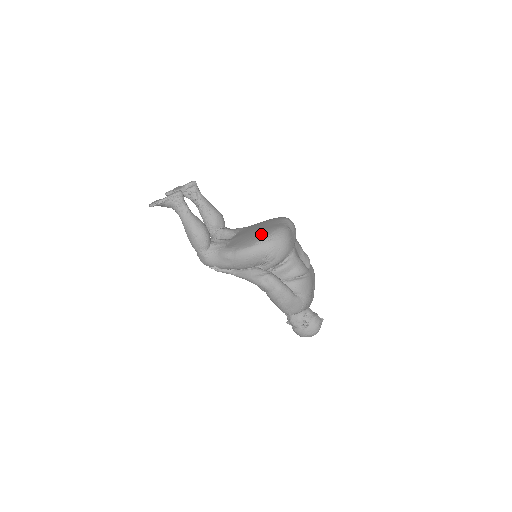
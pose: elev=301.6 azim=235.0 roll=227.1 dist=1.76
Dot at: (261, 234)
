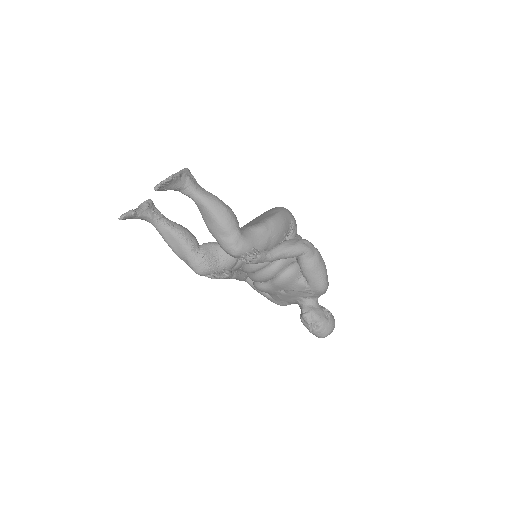
Dot at: (269, 210)
